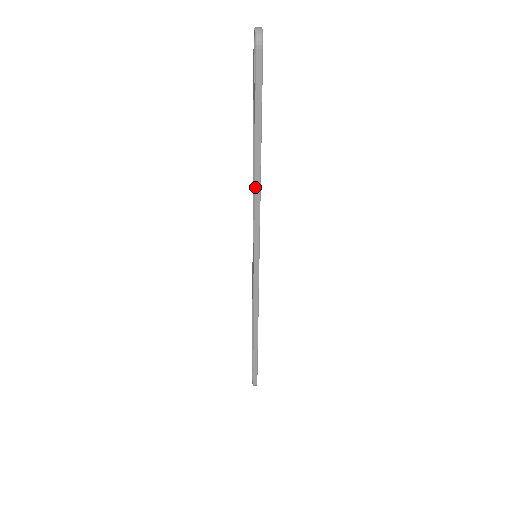
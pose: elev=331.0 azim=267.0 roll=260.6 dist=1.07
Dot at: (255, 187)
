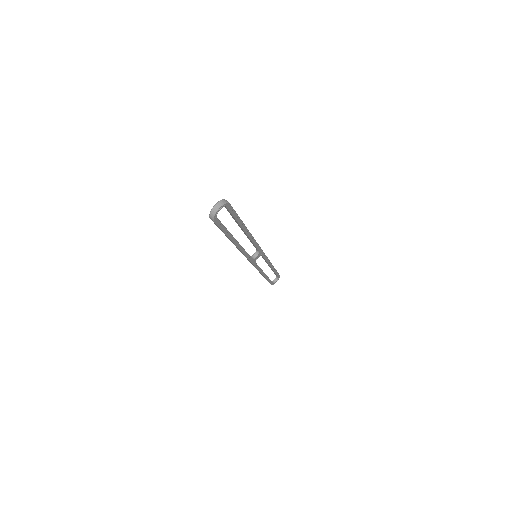
Dot at: (236, 247)
